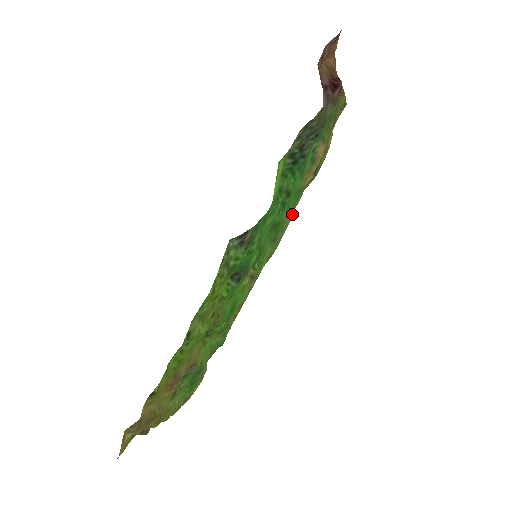
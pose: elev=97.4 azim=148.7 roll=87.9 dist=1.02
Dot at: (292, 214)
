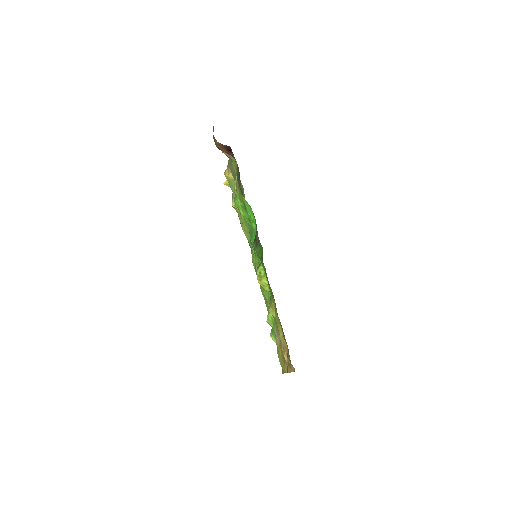
Dot at: occluded
